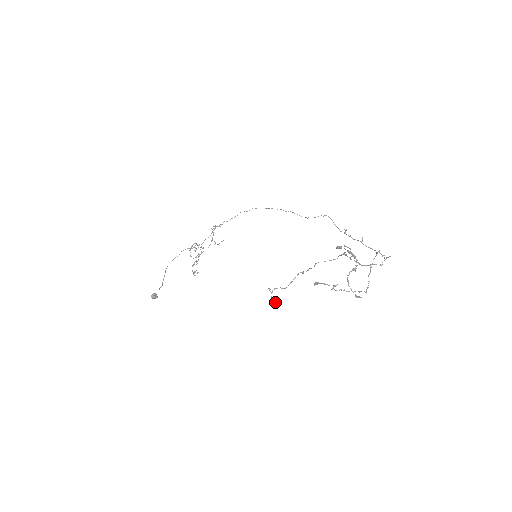
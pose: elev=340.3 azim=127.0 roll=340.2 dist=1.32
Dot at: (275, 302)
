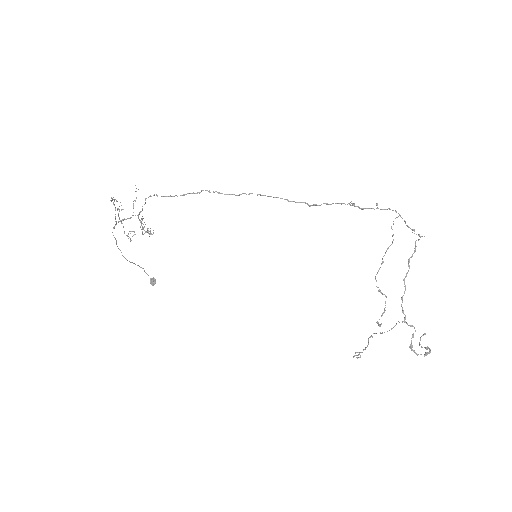
Dot at: (360, 355)
